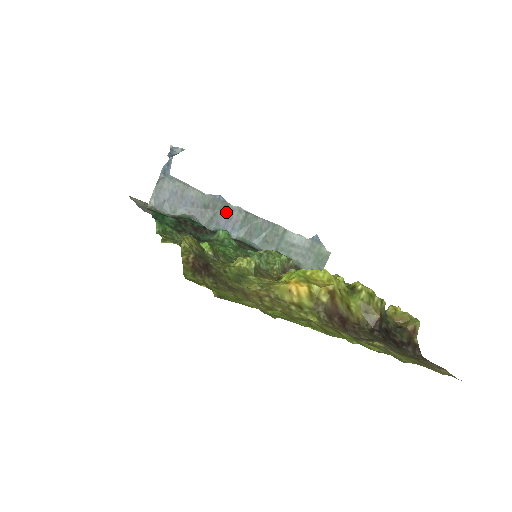
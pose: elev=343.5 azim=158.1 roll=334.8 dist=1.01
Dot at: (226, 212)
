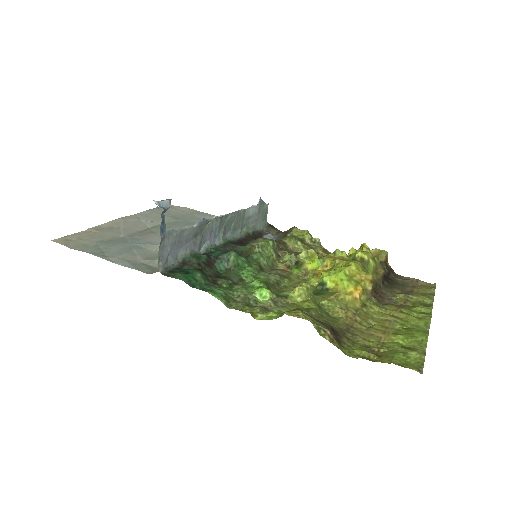
Dot at: (208, 228)
